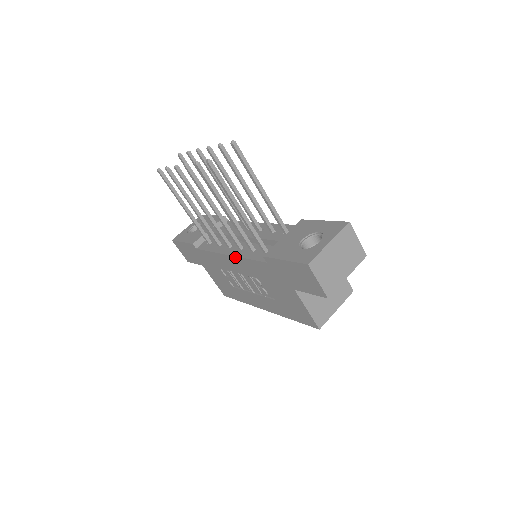
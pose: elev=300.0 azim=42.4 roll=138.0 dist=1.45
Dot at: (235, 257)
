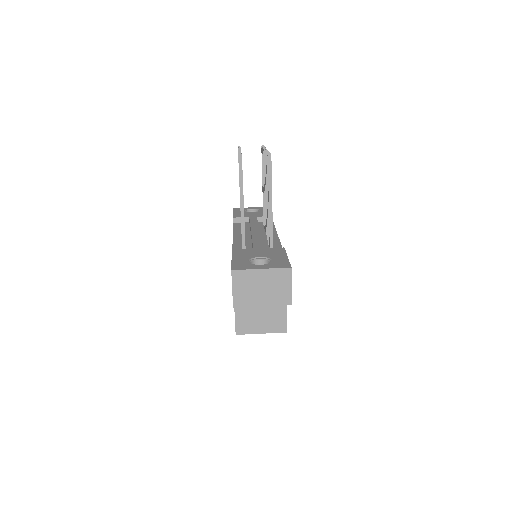
Dot at: (233, 242)
